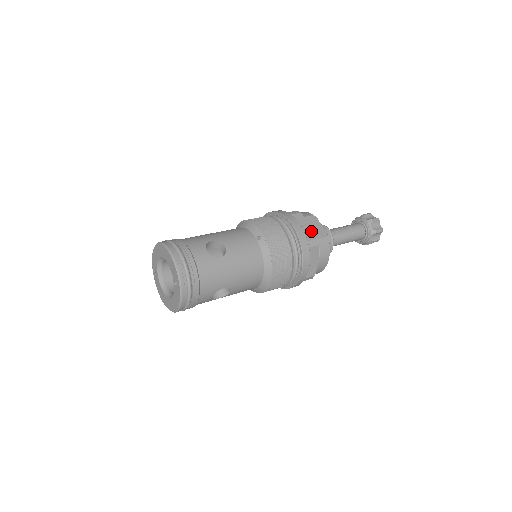
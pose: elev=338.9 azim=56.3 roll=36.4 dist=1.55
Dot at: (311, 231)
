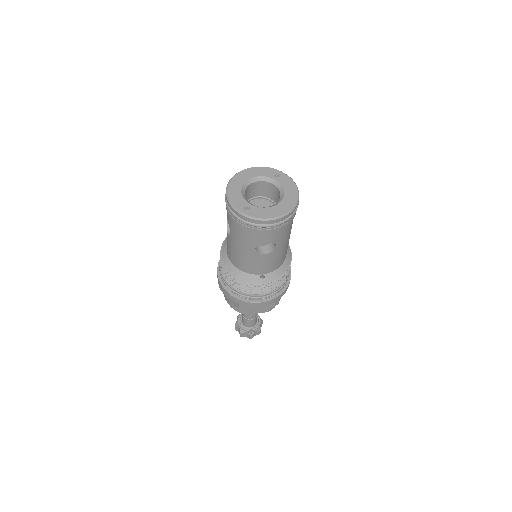
Dot at: occluded
